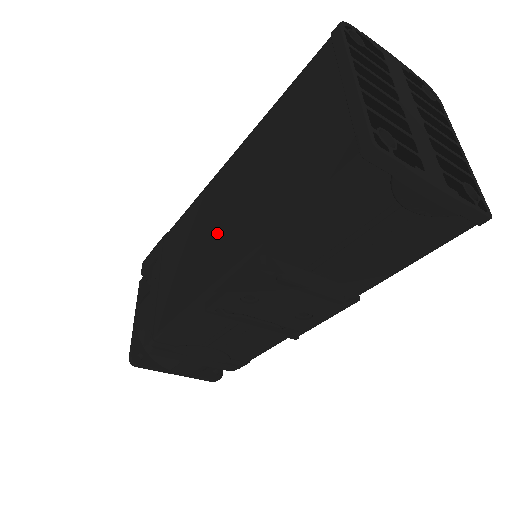
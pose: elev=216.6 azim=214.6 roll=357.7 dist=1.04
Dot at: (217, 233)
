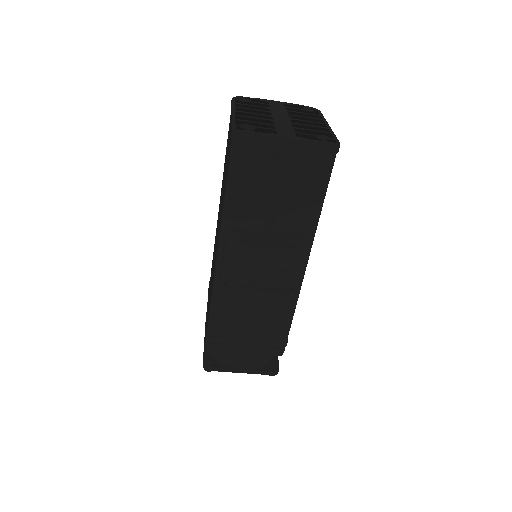
Dot at: occluded
